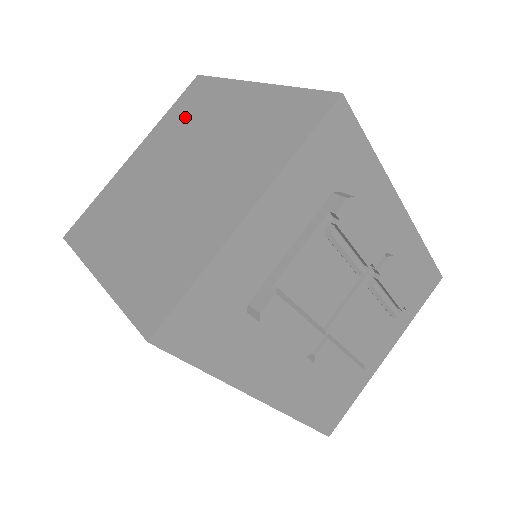
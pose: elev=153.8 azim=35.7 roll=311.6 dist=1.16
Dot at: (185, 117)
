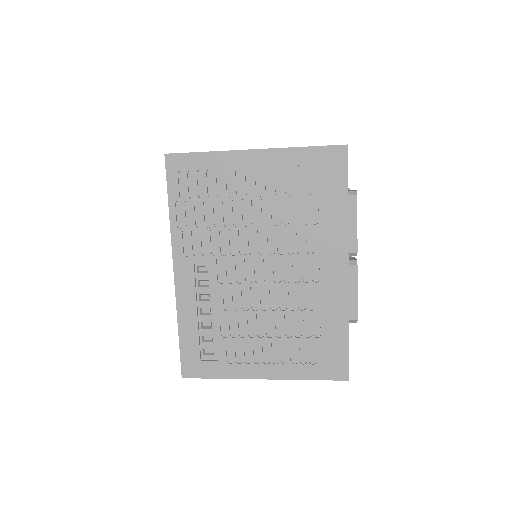
Dot at: occluded
